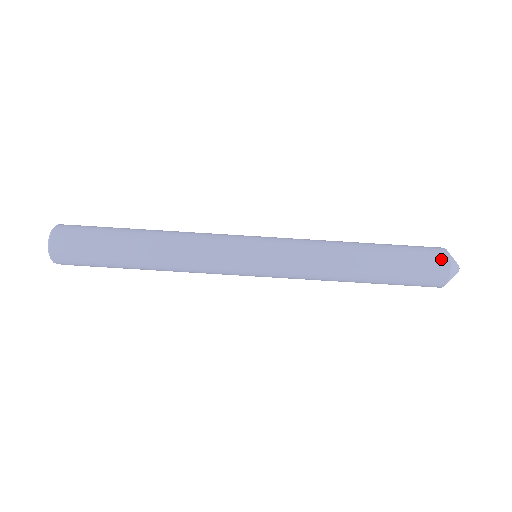
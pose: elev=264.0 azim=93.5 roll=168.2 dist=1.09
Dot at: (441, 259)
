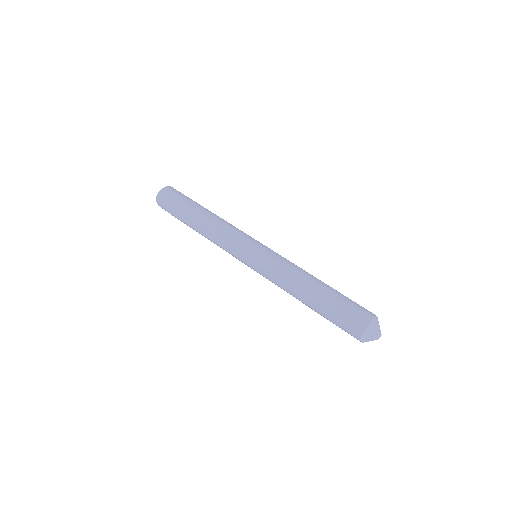
Dot at: (368, 314)
